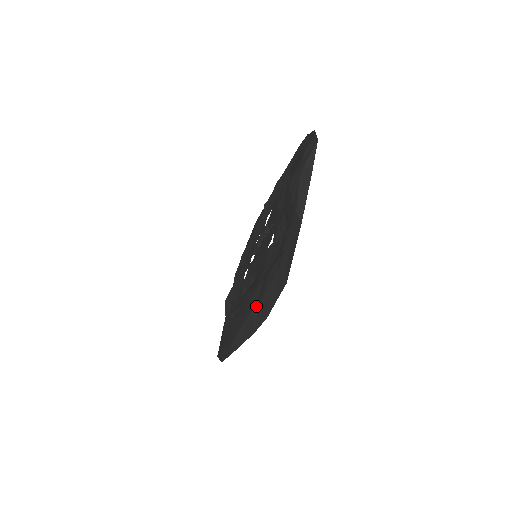
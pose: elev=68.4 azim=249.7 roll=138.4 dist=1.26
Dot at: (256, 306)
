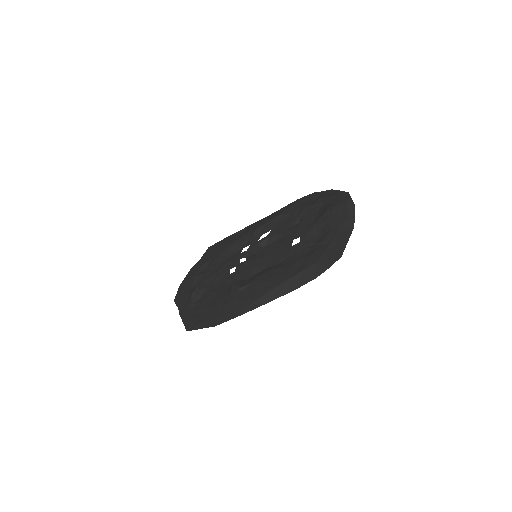
Dot at: (301, 272)
